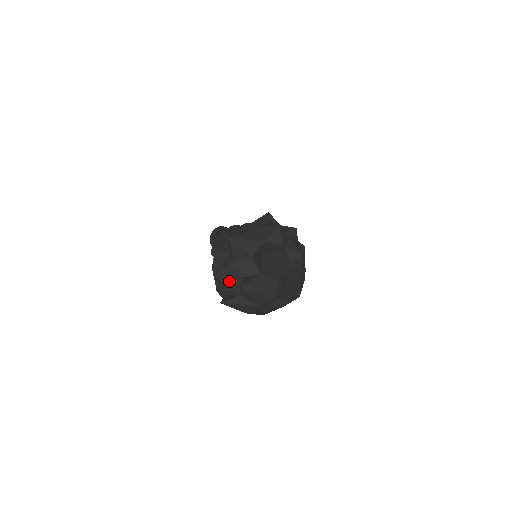
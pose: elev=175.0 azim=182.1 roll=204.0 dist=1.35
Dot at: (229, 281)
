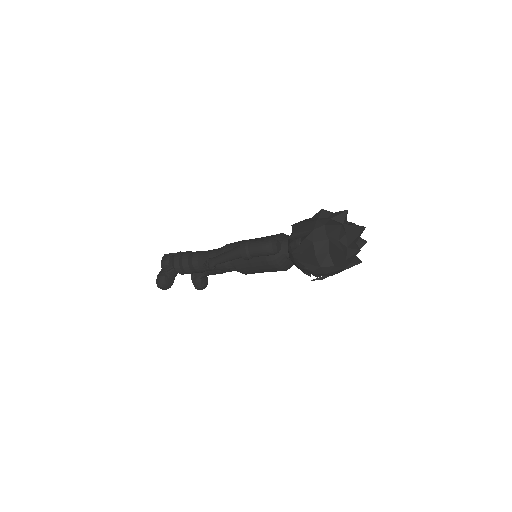
Dot at: (345, 253)
